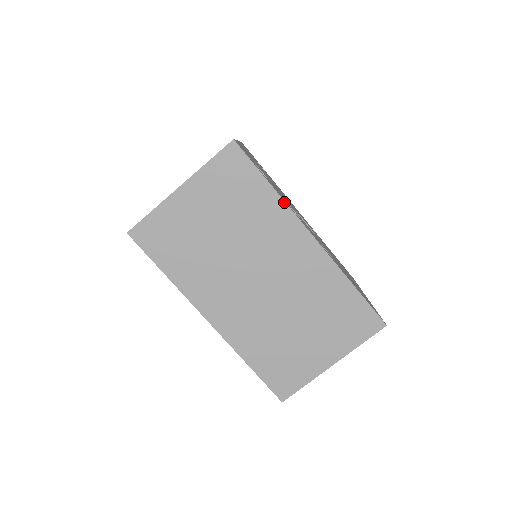
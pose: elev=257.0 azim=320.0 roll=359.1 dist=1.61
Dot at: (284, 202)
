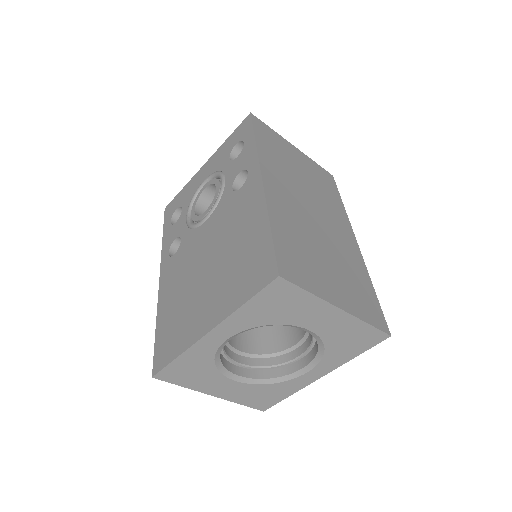
Dot at: occluded
